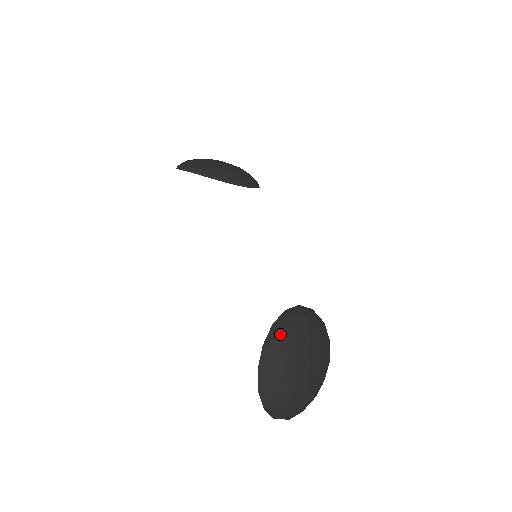
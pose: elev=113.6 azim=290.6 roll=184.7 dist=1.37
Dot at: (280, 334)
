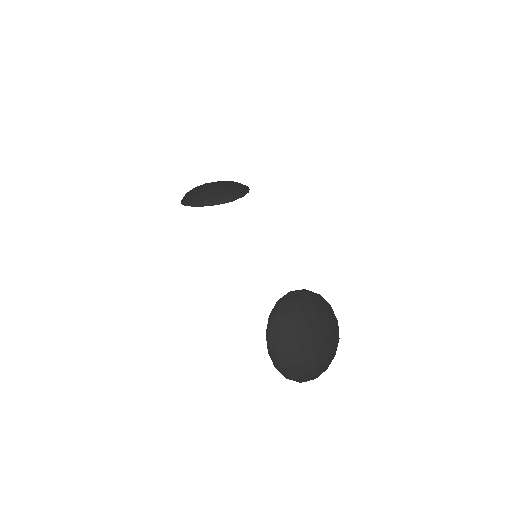
Dot at: (276, 322)
